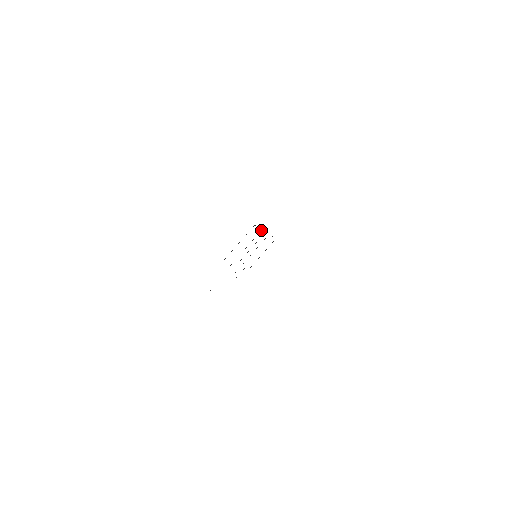
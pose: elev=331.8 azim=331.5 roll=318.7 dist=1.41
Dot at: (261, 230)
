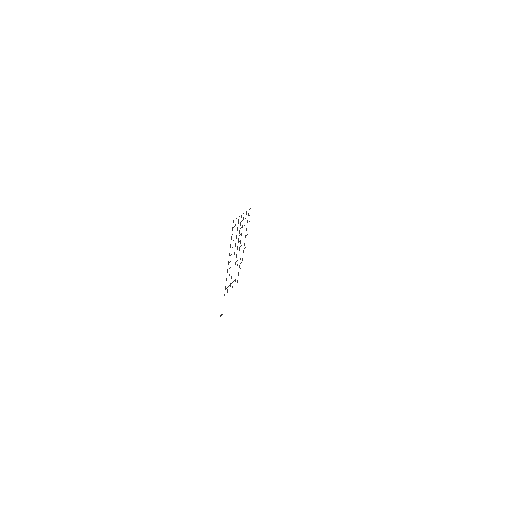
Dot at: (238, 223)
